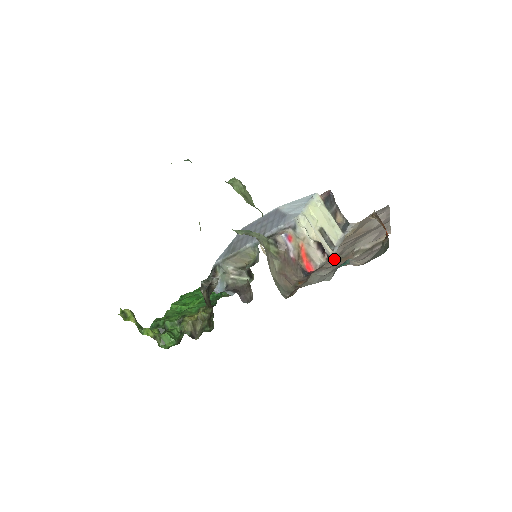
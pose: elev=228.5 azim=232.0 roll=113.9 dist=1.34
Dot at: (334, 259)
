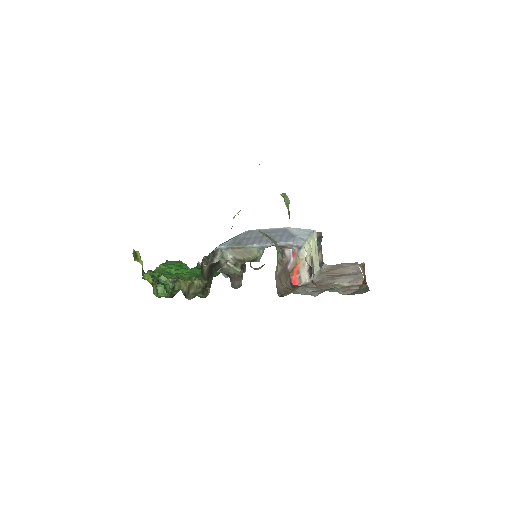
Dot at: (316, 283)
